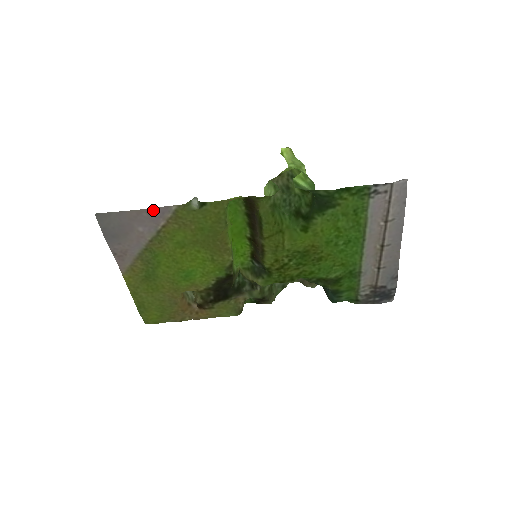
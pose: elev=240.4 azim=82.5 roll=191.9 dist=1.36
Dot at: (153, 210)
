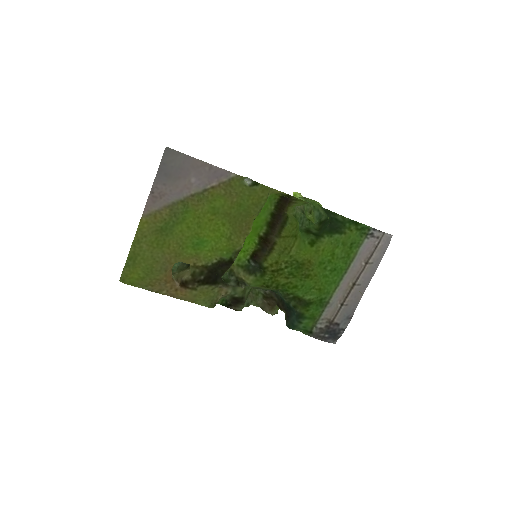
Dot at: (216, 168)
